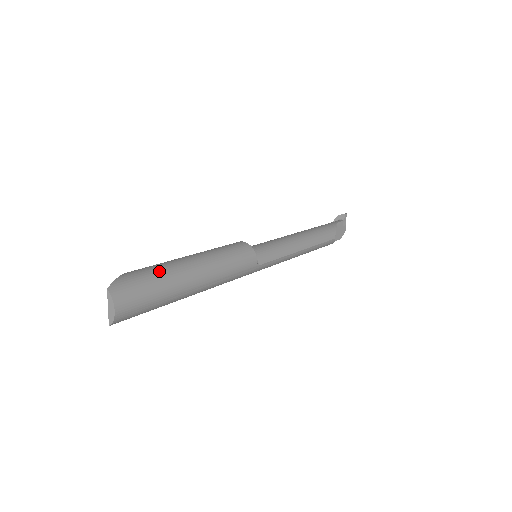
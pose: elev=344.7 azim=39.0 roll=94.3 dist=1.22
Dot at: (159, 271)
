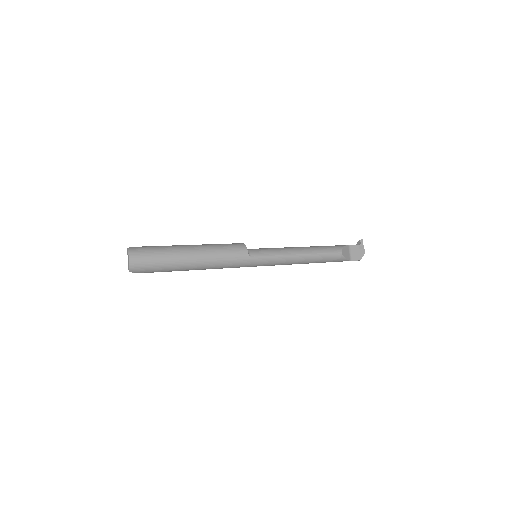
Dot at: (165, 246)
